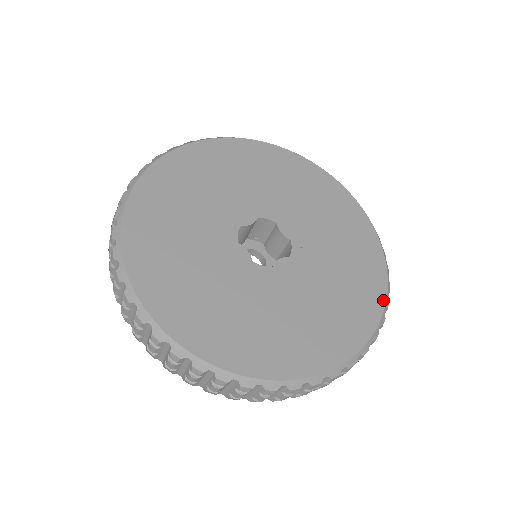
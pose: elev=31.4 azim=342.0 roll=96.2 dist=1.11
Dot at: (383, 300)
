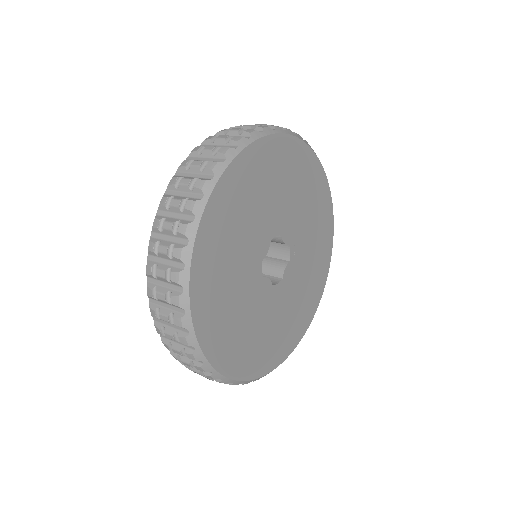
Dot at: (331, 251)
